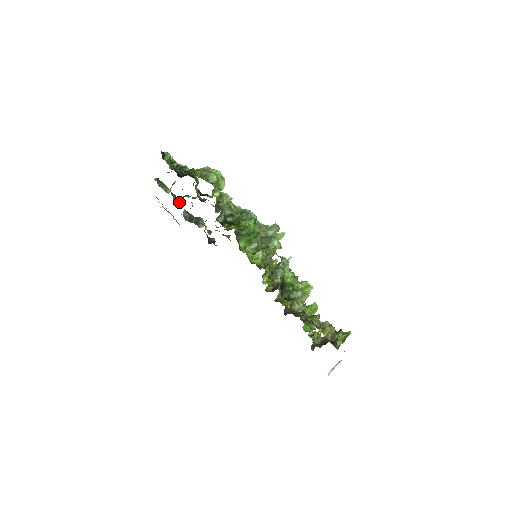
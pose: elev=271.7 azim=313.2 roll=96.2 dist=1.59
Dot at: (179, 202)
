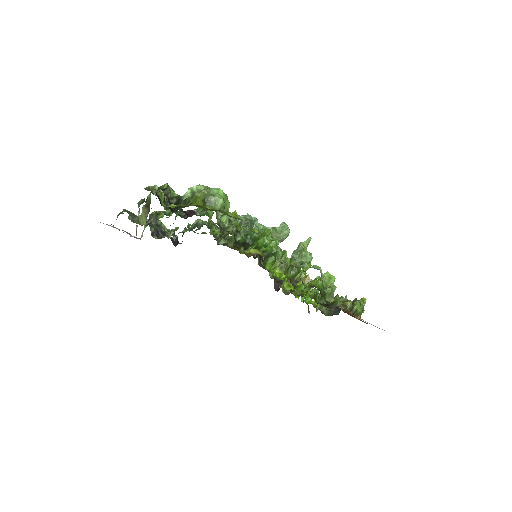
Dot at: (152, 226)
